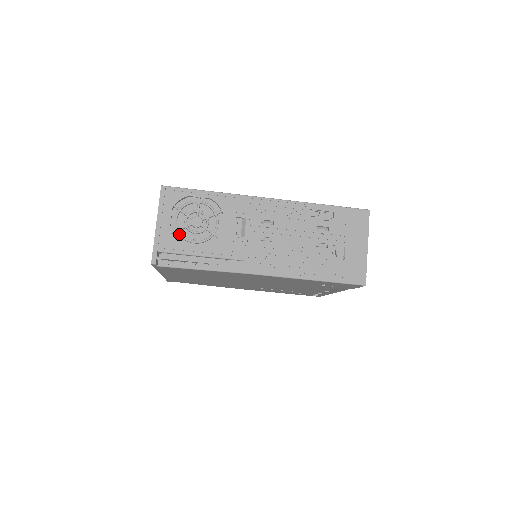
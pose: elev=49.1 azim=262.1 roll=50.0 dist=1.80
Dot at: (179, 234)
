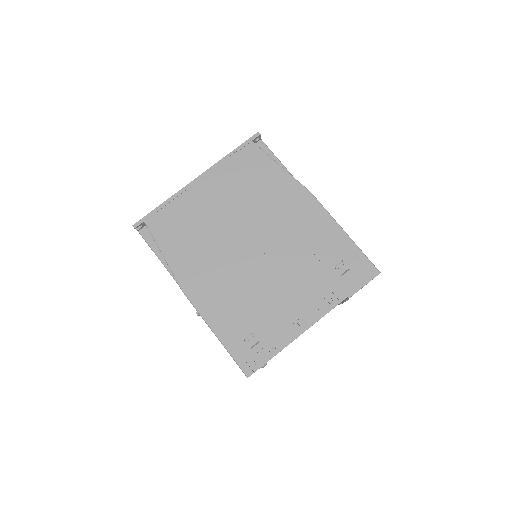
Dot at: occluded
